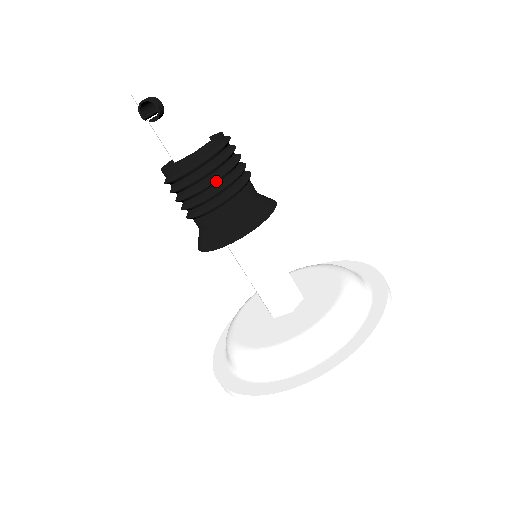
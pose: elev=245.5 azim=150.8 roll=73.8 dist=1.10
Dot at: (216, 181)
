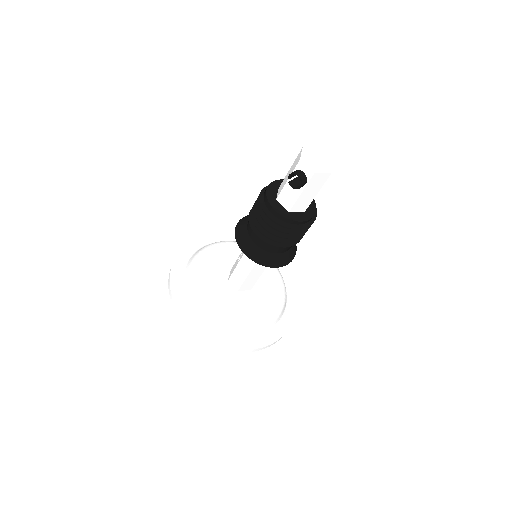
Dot at: (279, 236)
